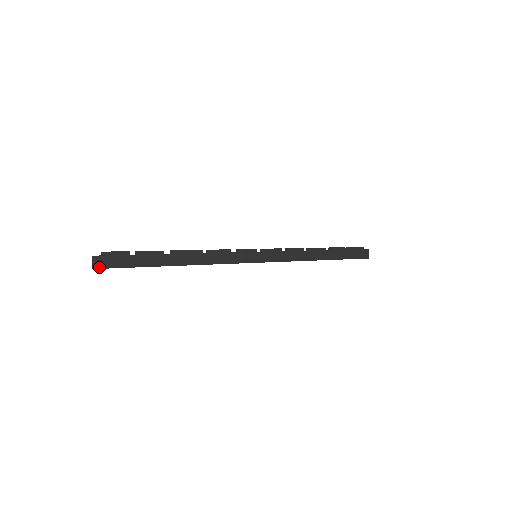
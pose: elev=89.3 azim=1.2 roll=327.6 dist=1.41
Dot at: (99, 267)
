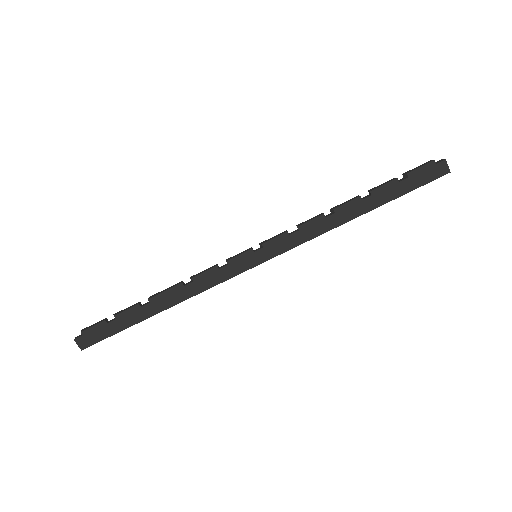
Dot at: (85, 347)
